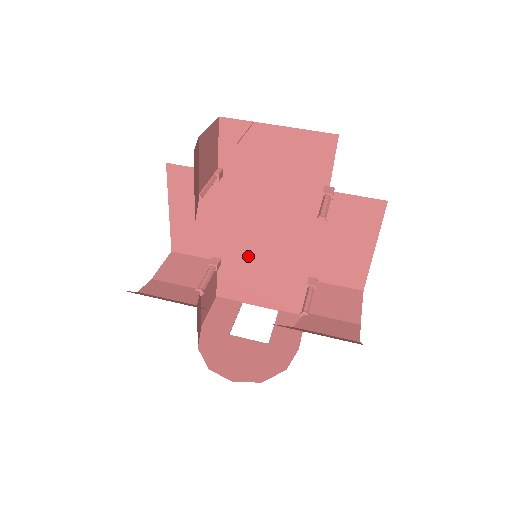
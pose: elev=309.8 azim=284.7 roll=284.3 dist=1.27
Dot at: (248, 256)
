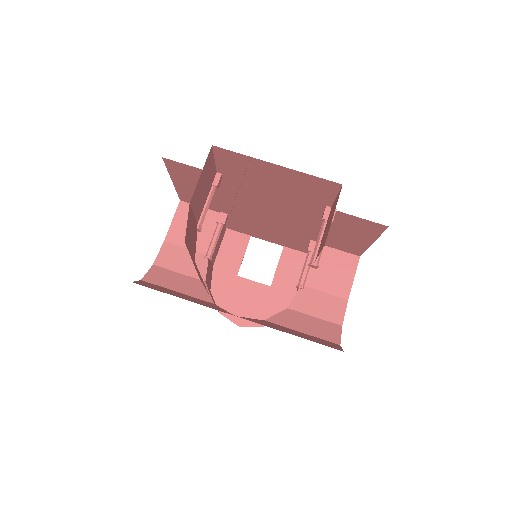
Dot at: (253, 219)
